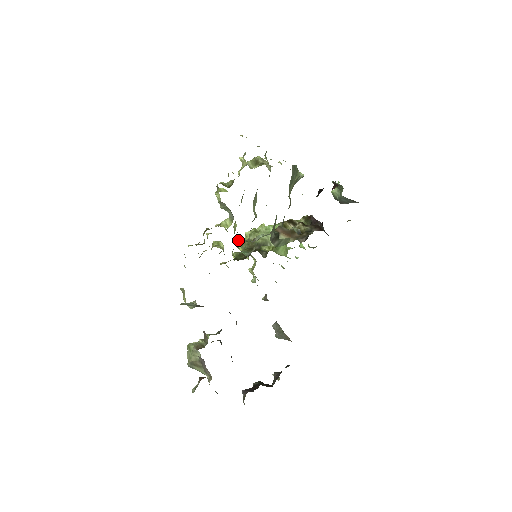
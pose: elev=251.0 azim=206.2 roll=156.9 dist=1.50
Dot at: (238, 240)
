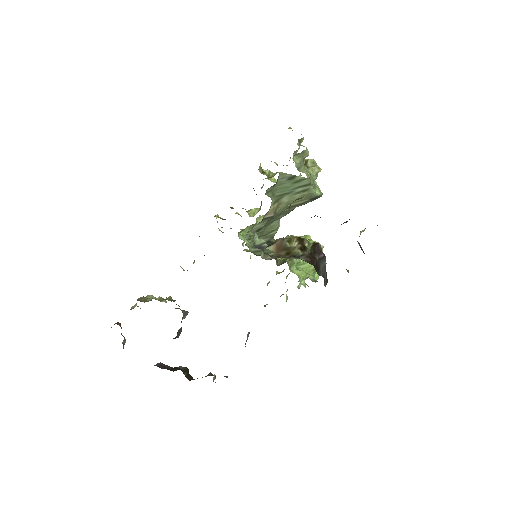
Dot at: occluded
